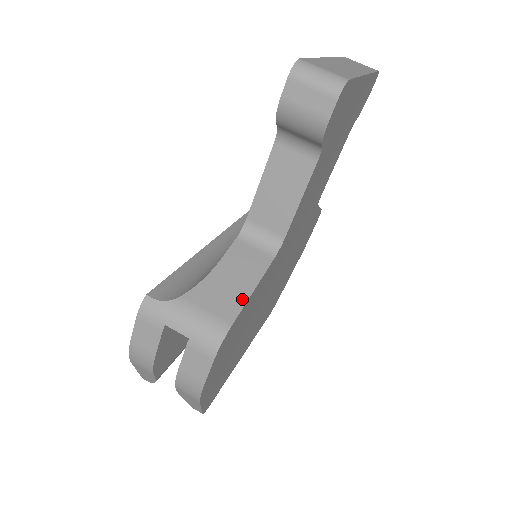
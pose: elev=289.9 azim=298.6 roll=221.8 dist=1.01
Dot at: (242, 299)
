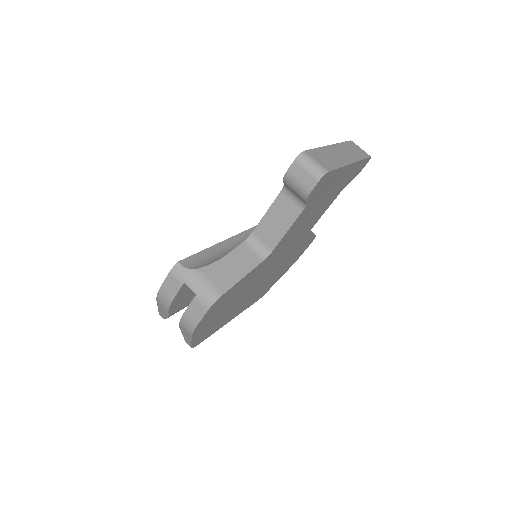
Dot at: (234, 281)
